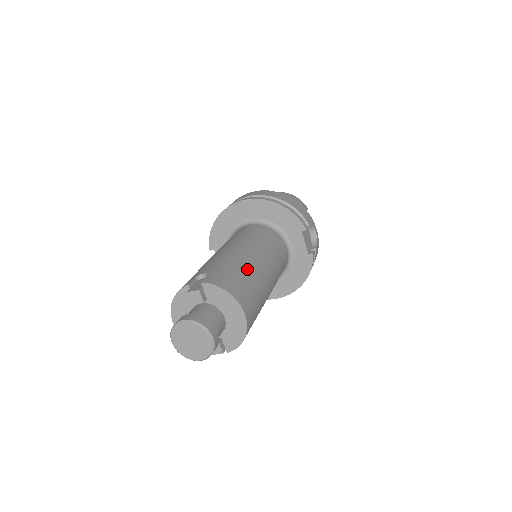
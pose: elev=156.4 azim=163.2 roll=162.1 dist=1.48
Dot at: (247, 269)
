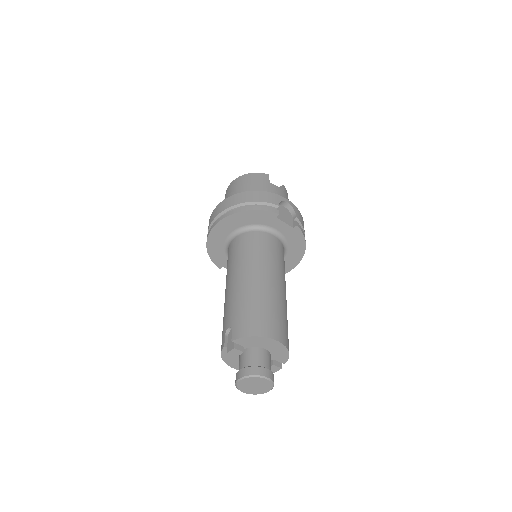
Dot at: (256, 298)
